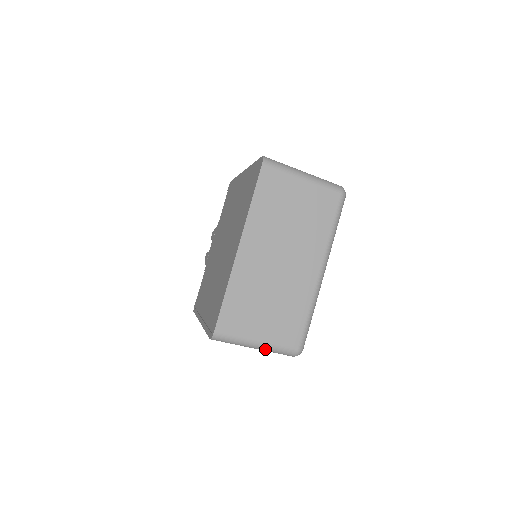
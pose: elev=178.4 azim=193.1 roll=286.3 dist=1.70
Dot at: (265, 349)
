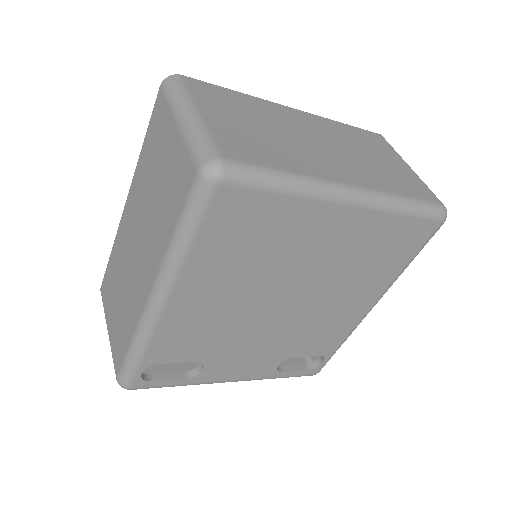
Dot at: (190, 127)
